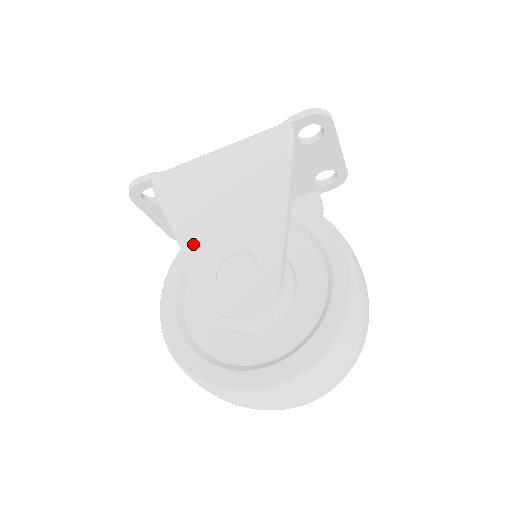
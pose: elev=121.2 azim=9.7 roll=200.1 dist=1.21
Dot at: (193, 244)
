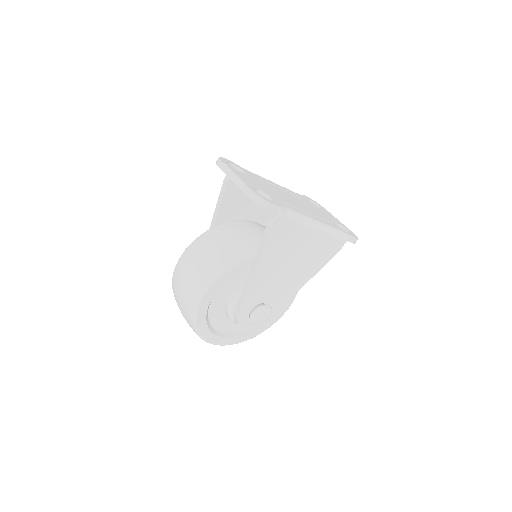
Dot at: (258, 282)
